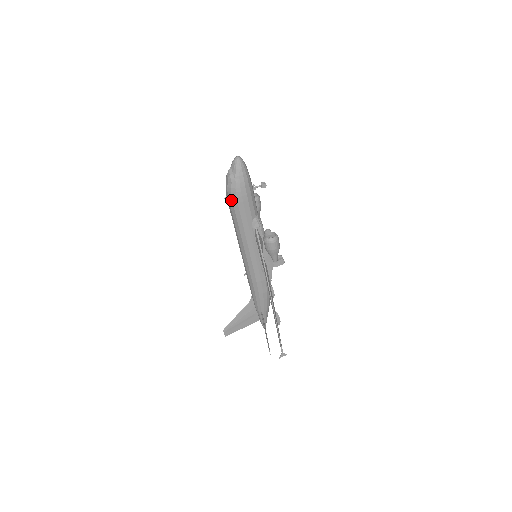
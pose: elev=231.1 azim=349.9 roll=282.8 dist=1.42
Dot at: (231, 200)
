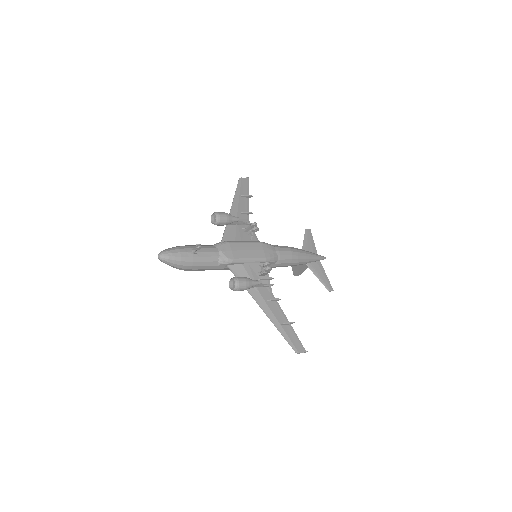
Dot at: occluded
